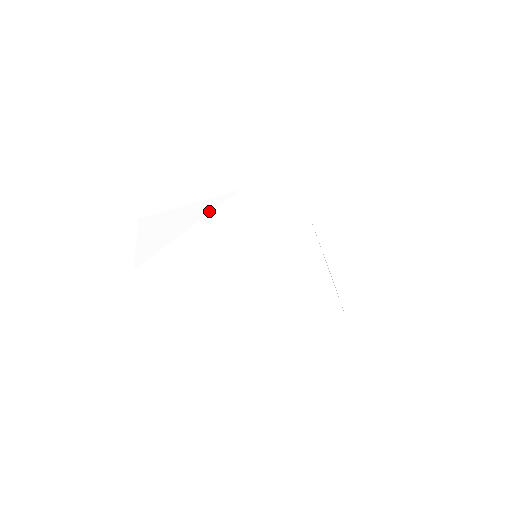
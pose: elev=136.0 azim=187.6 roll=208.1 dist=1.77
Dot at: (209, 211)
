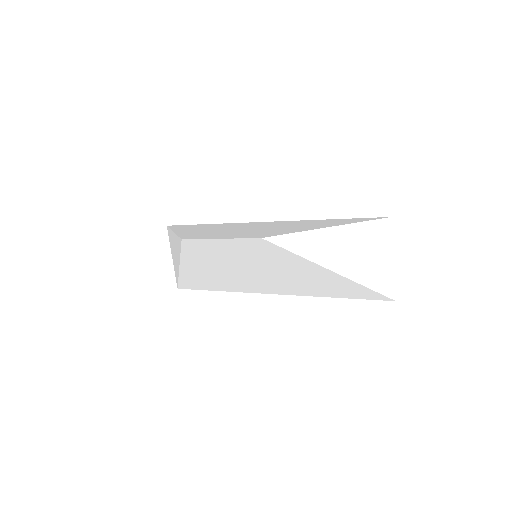
Dot at: (179, 255)
